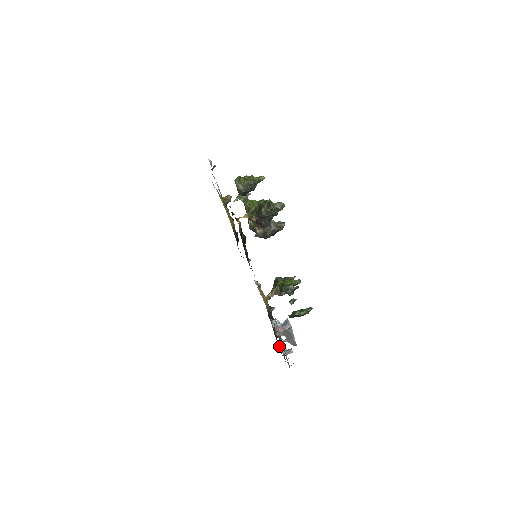
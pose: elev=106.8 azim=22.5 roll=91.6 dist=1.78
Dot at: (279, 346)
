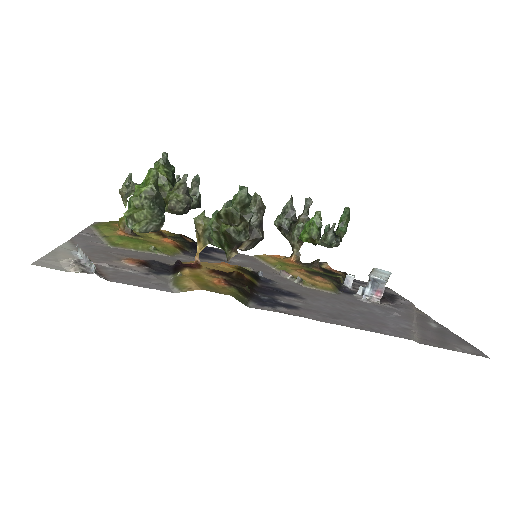
Dot at: occluded
